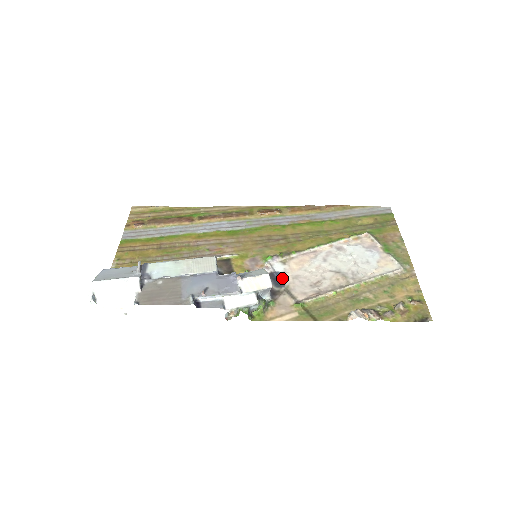
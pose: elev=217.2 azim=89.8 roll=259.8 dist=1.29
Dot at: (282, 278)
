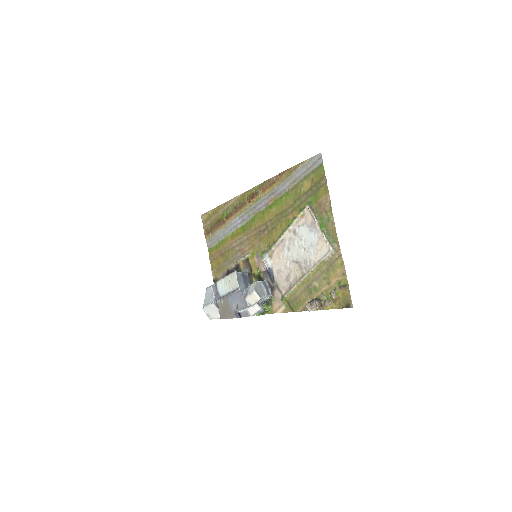
Dot at: (272, 274)
